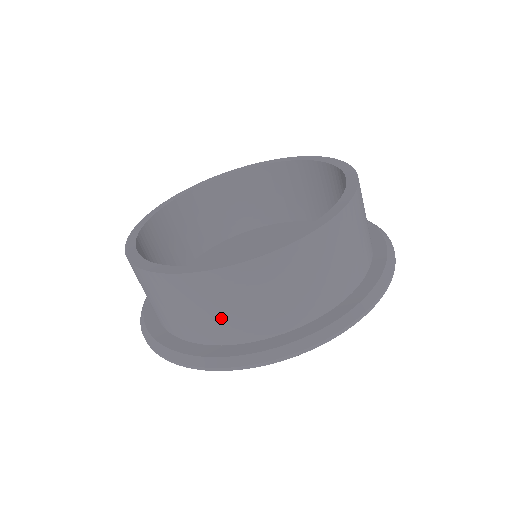
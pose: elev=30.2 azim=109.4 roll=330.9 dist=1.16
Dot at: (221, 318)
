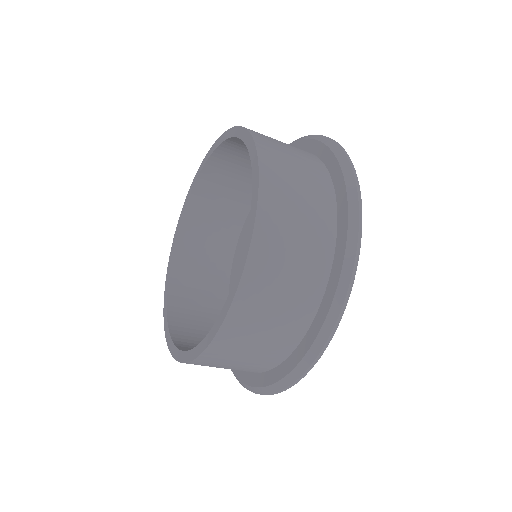
Dot at: (270, 338)
